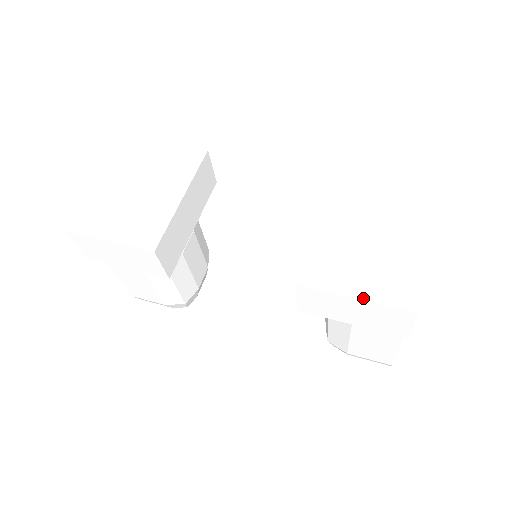
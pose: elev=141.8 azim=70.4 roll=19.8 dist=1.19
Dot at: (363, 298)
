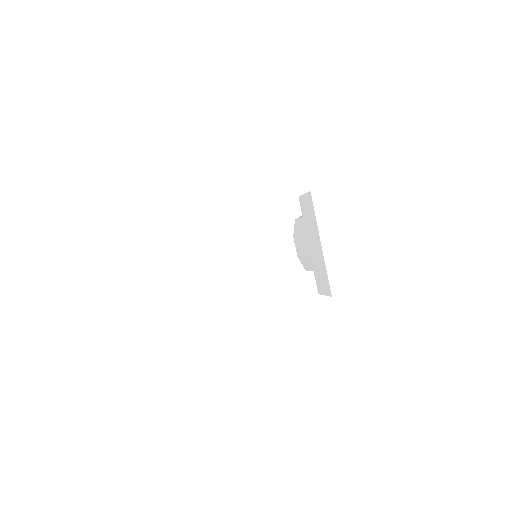
Dot at: (373, 285)
